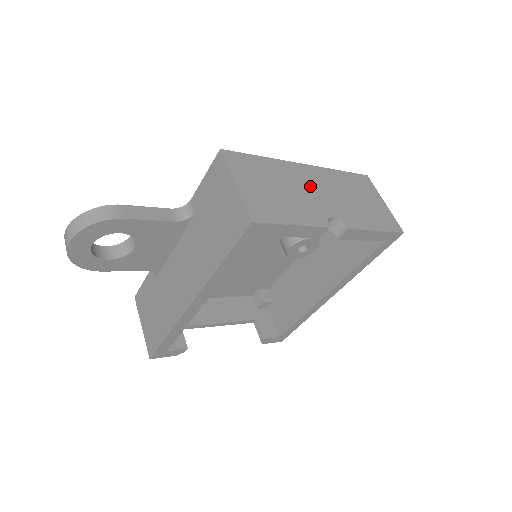
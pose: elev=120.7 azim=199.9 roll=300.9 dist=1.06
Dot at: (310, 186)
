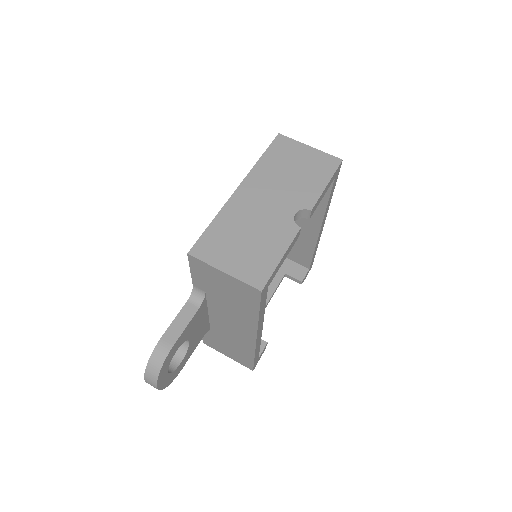
Dot at: (259, 204)
